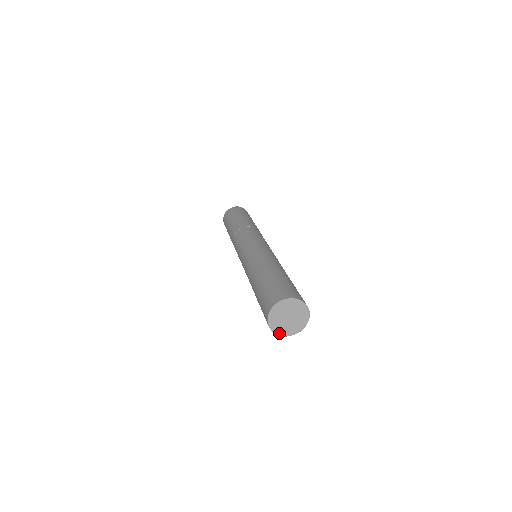
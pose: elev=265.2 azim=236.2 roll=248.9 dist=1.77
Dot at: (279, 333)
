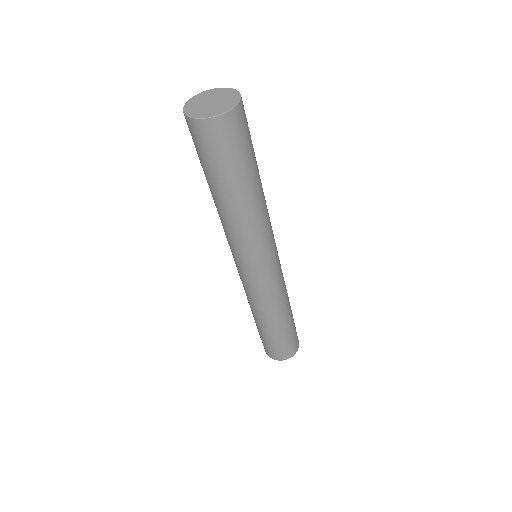
Dot at: (216, 114)
